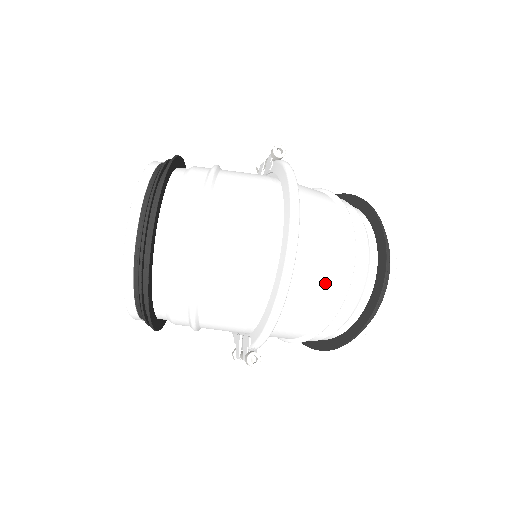
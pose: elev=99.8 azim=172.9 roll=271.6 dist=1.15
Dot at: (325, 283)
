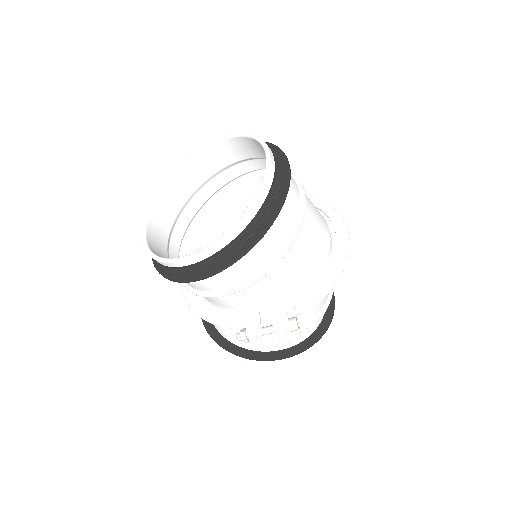
Dot at: occluded
